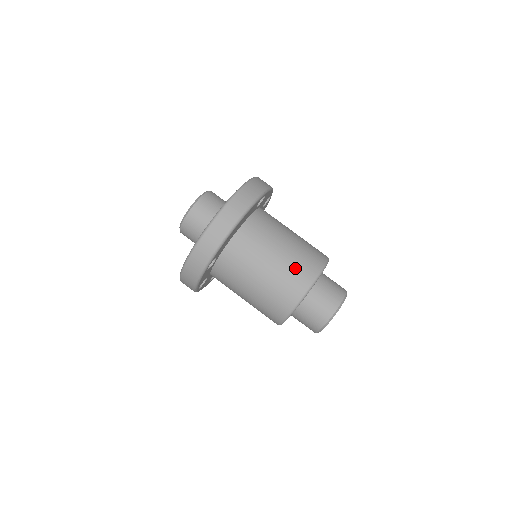
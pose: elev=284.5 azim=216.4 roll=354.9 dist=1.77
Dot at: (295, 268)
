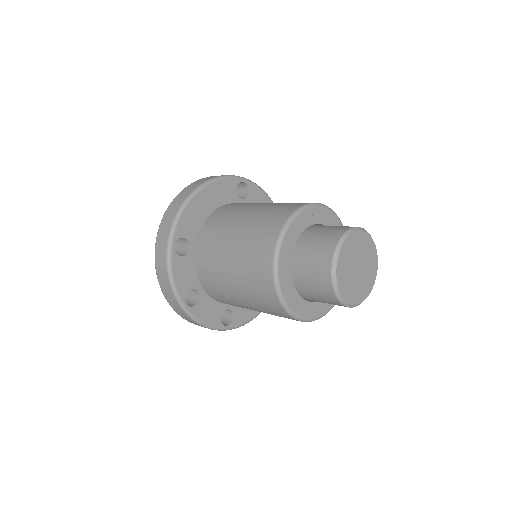
Dot at: (272, 210)
